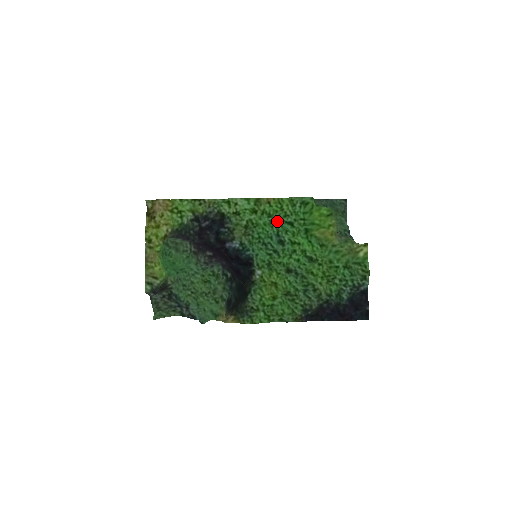
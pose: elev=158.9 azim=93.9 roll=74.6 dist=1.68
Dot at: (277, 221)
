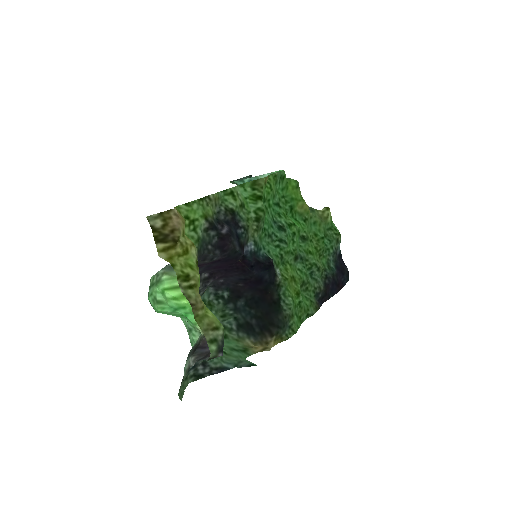
Dot at: (269, 205)
